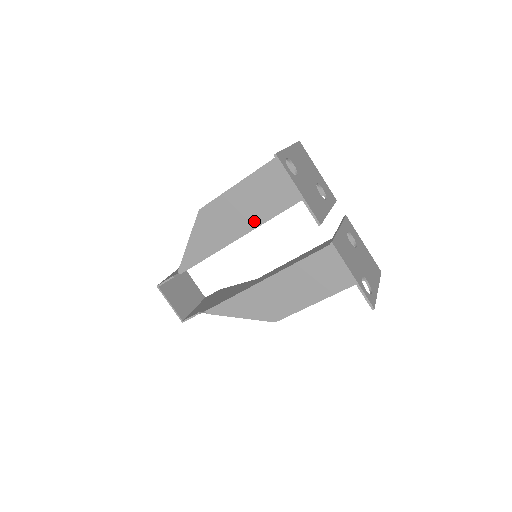
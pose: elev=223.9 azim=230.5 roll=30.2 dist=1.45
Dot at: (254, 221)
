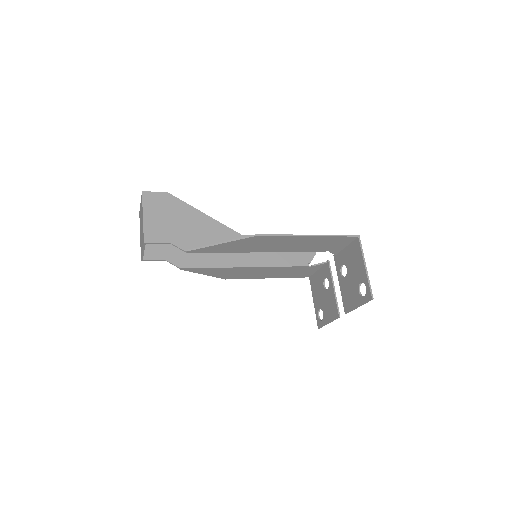
Dot at: (283, 250)
